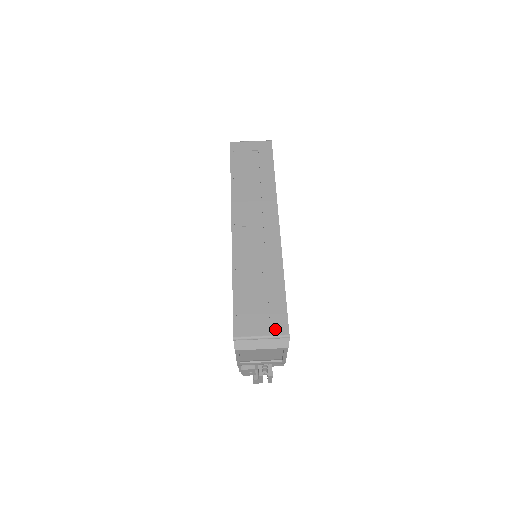
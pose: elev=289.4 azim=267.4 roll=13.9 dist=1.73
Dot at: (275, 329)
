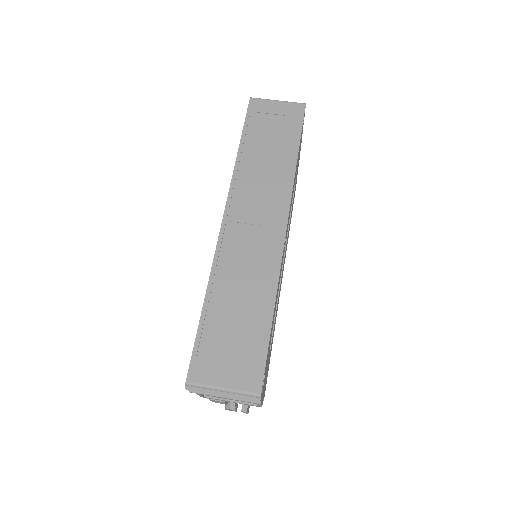
Dot at: (244, 382)
